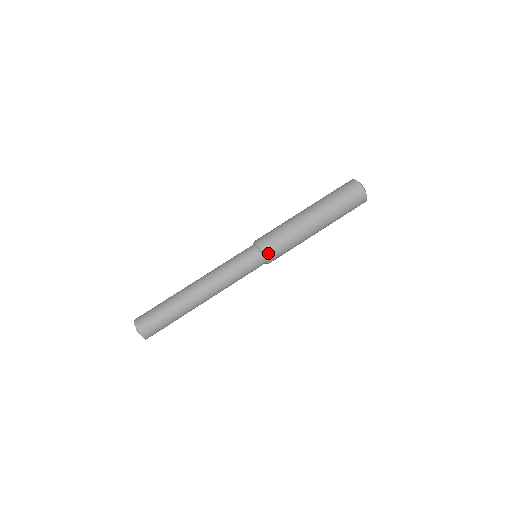
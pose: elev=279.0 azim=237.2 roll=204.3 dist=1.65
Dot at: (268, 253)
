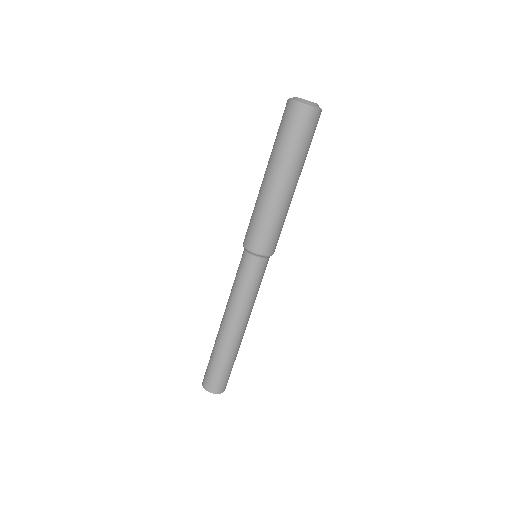
Dot at: (274, 251)
